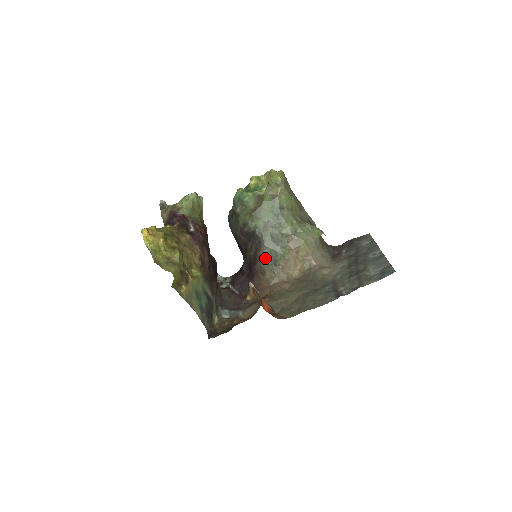
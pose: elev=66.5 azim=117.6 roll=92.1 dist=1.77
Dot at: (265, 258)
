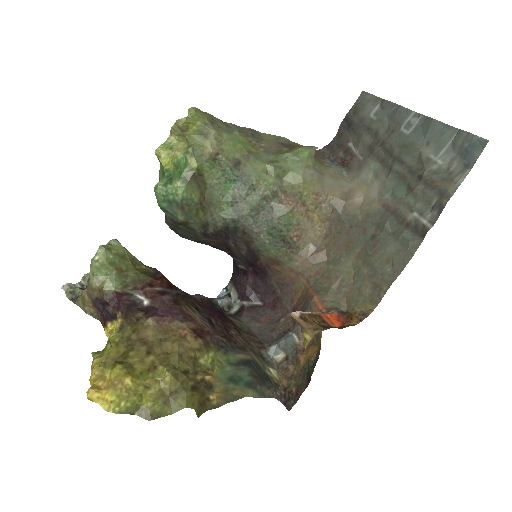
Dot at: (267, 246)
